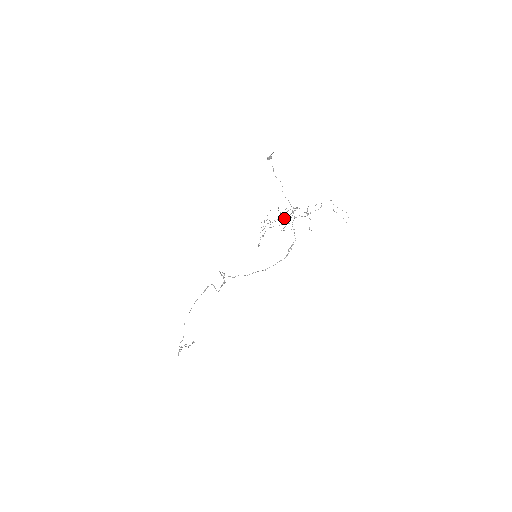
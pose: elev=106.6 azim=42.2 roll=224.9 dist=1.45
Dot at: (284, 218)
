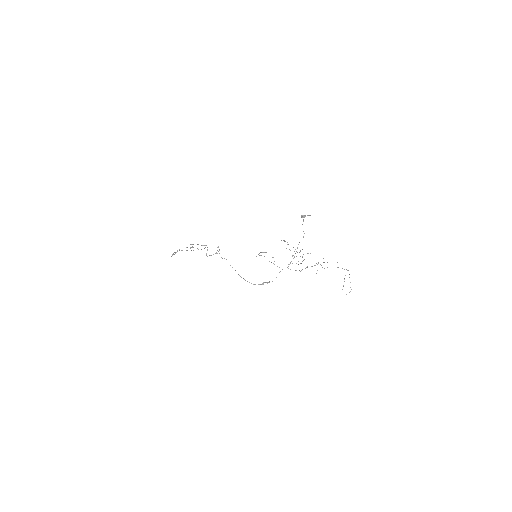
Dot at: (297, 252)
